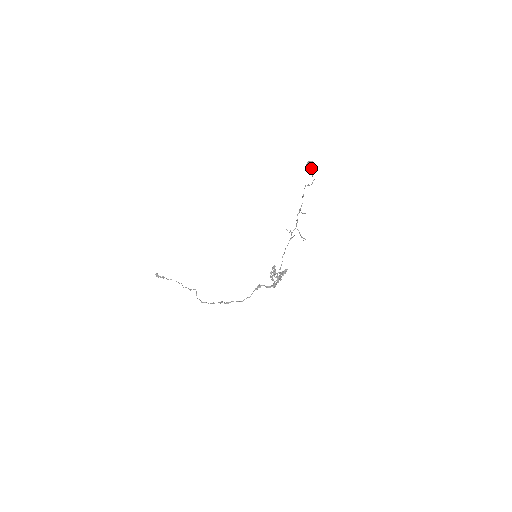
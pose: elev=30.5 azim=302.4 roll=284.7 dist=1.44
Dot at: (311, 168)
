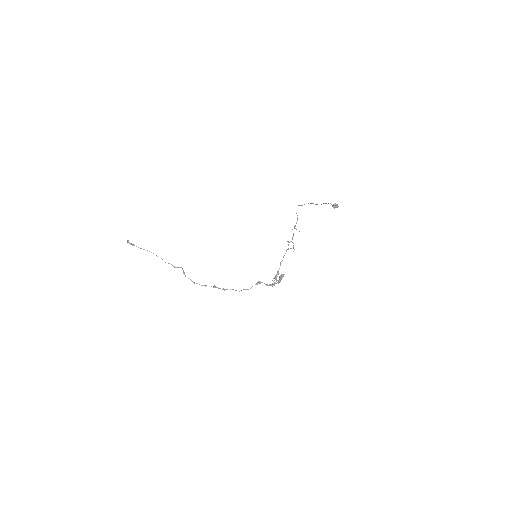
Dot at: (324, 203)
